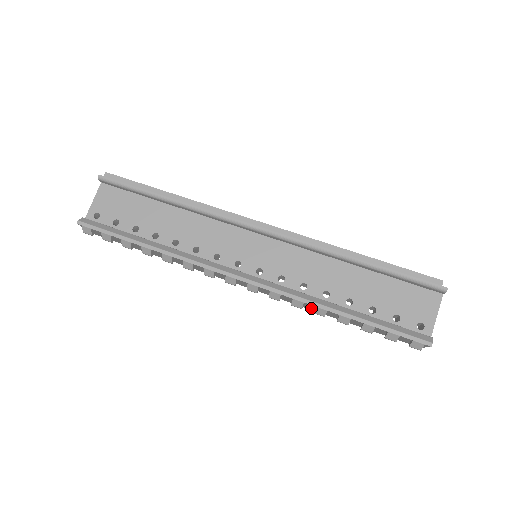
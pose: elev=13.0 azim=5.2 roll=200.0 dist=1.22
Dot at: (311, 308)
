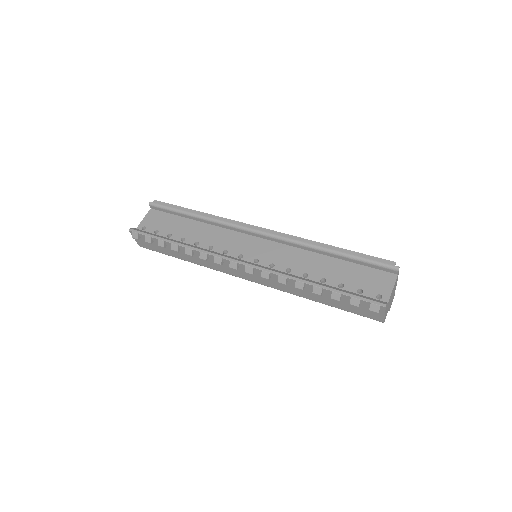
Dot at: (295, 290)
